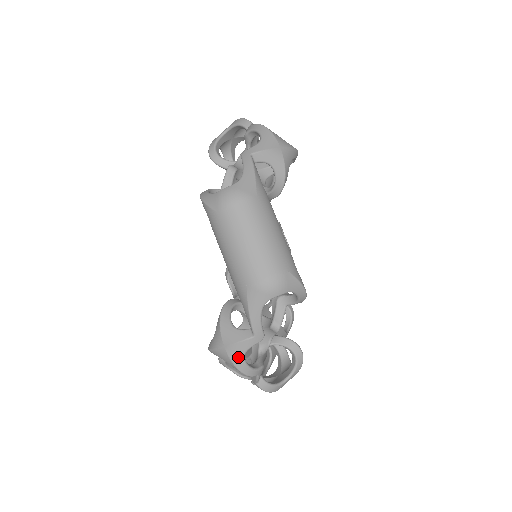
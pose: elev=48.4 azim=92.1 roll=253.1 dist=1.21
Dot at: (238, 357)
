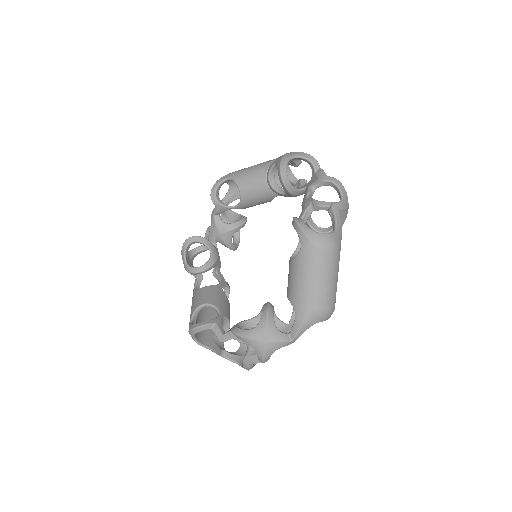
Dot at: (271, 351)
